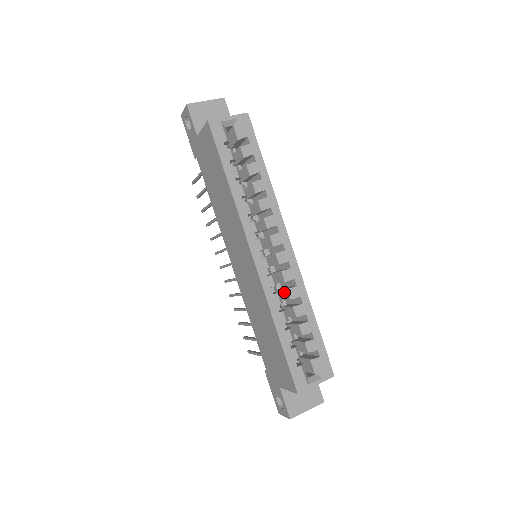
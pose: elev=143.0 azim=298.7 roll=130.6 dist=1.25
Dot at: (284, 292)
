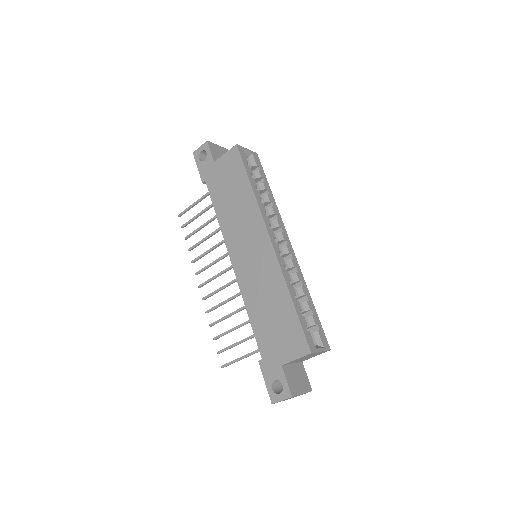
Dot at: occluded
